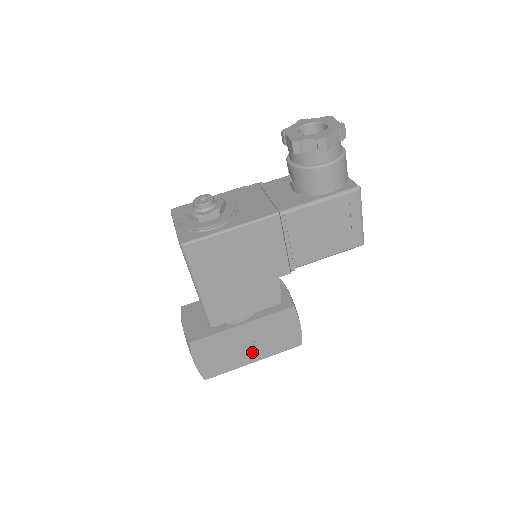
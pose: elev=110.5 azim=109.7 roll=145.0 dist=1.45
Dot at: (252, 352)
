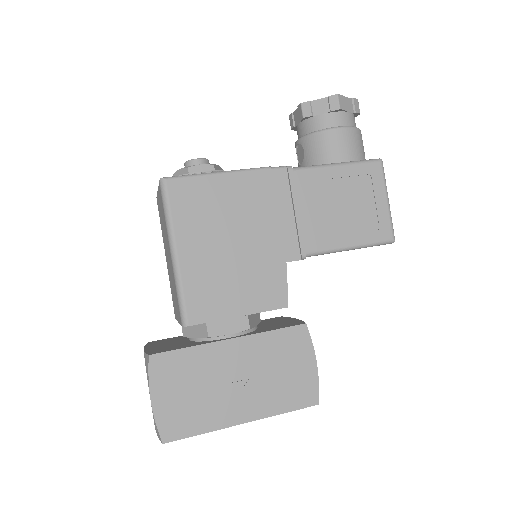
Dot at: (243, 400)
